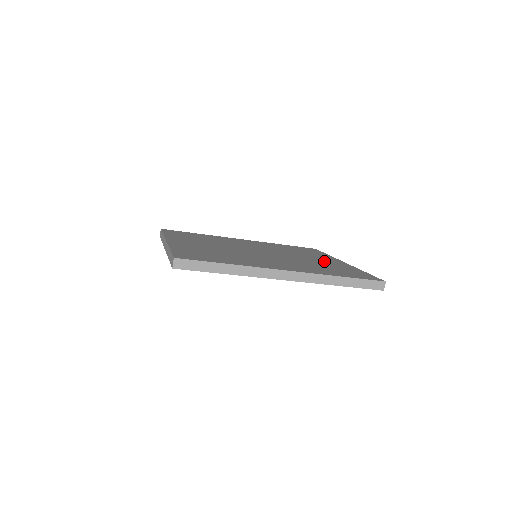
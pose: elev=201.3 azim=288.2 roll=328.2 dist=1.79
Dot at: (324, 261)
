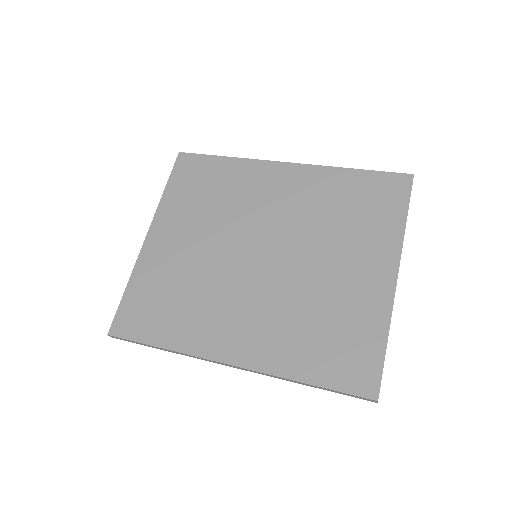
Dot at: (350, 282)
